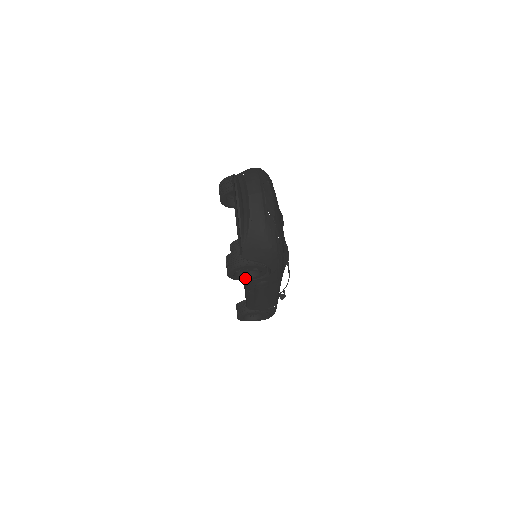
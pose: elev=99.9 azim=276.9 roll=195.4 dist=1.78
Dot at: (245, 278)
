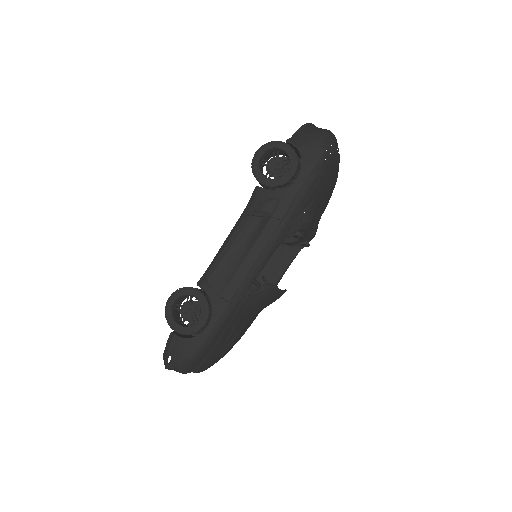
Dot at: (264, 175)
